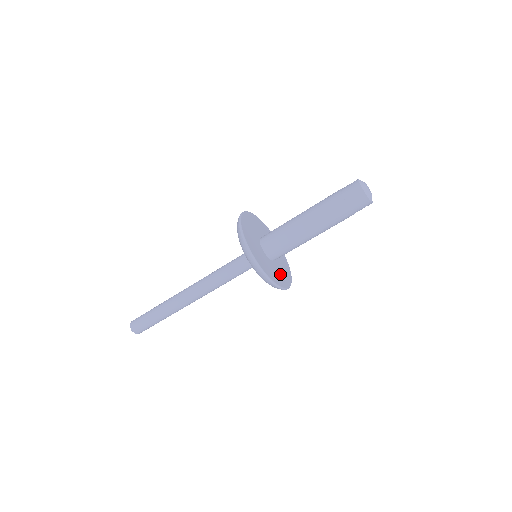
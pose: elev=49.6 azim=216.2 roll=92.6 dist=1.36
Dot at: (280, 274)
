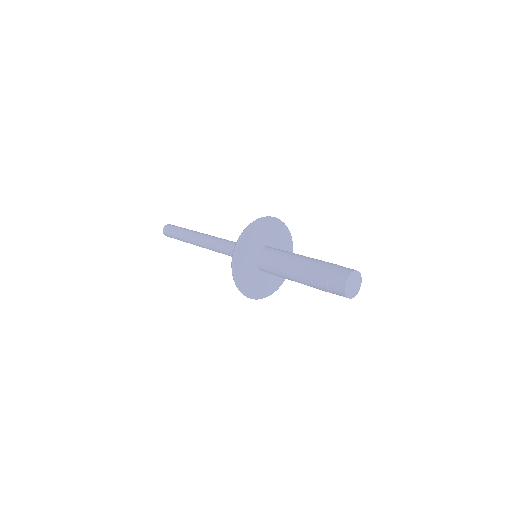
Dot at: (256, 284)
